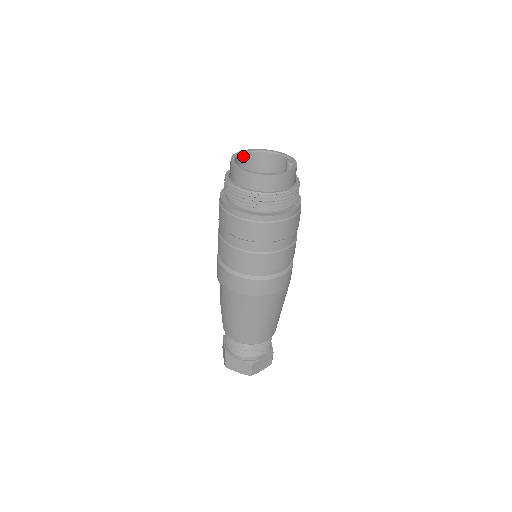
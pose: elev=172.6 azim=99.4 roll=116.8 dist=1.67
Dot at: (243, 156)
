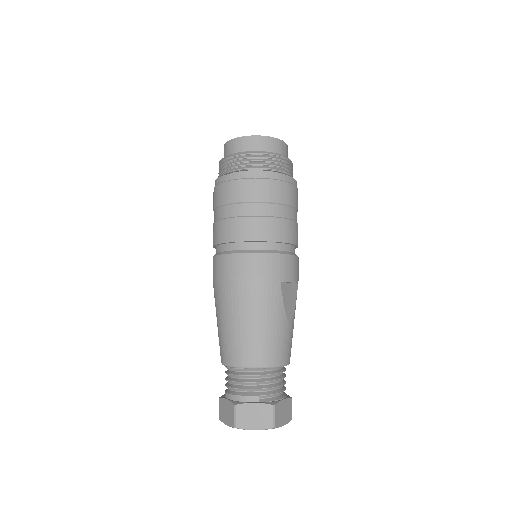
Dot at: occluded
